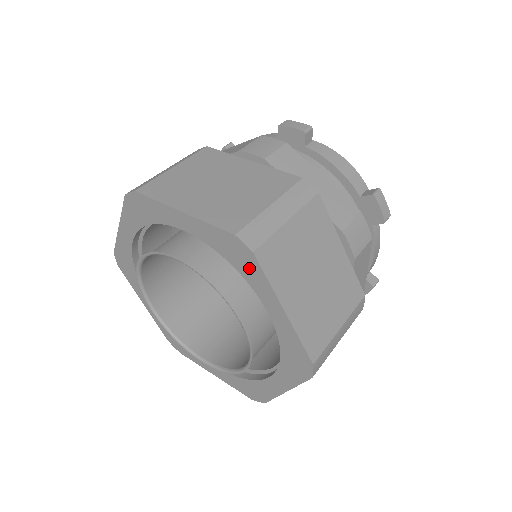
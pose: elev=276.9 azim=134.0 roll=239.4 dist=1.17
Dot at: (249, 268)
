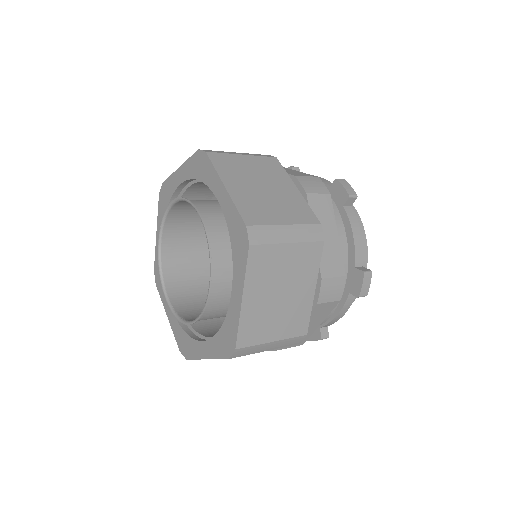
Dot at: (240, 254)
